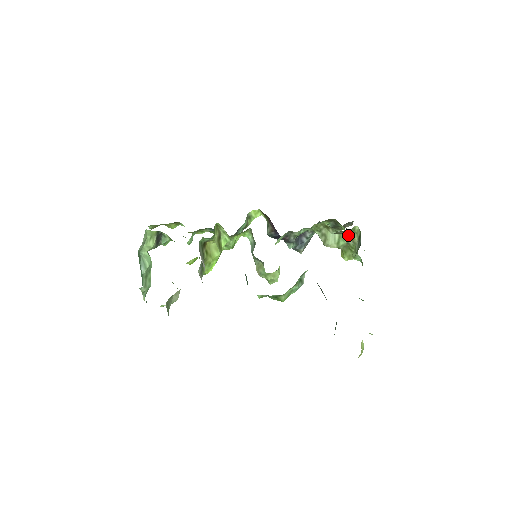
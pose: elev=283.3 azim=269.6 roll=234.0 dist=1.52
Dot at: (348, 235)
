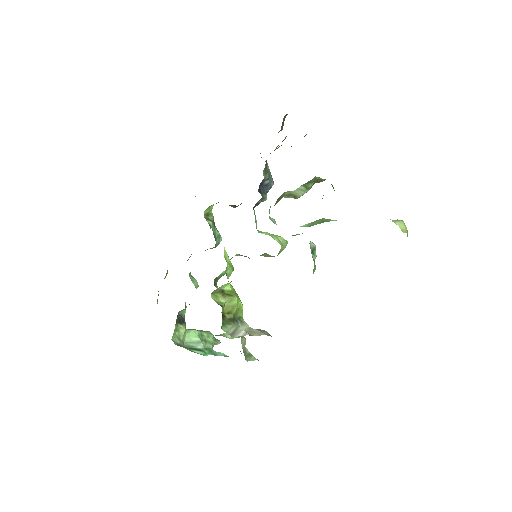
Dot at: (310, 181)
